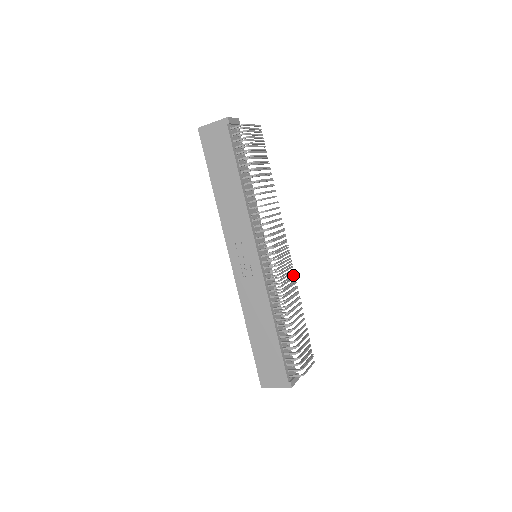
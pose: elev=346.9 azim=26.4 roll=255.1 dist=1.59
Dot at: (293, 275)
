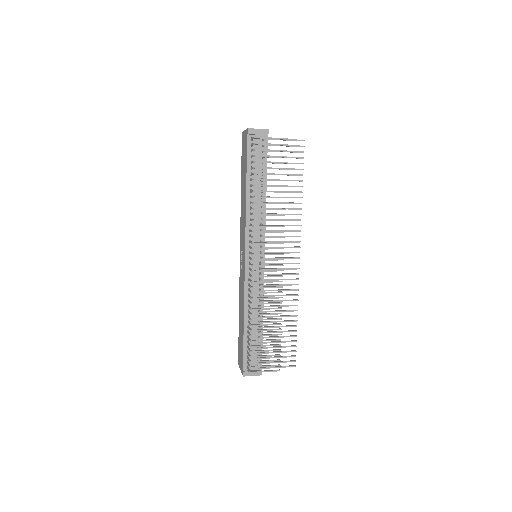
Dot at: (279, 286)
